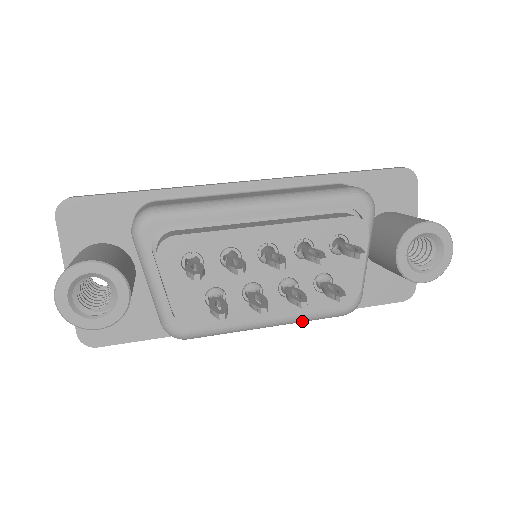
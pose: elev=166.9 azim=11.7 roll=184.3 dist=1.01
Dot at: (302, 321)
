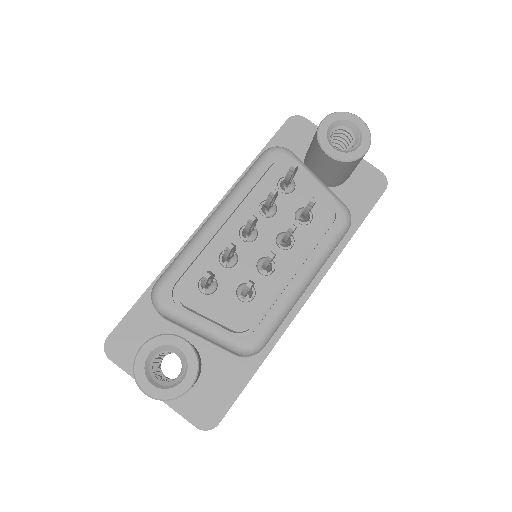
Dot at: (325, 258)
